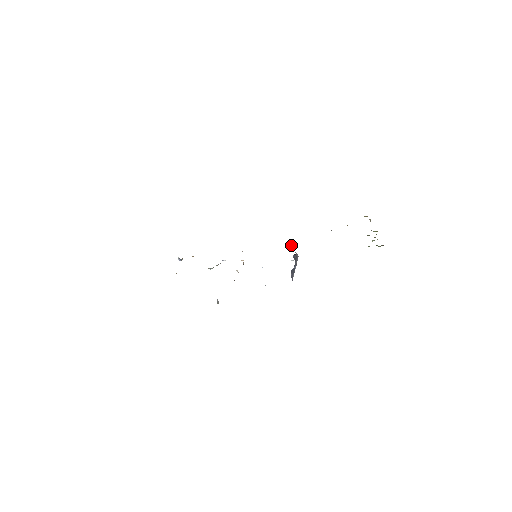
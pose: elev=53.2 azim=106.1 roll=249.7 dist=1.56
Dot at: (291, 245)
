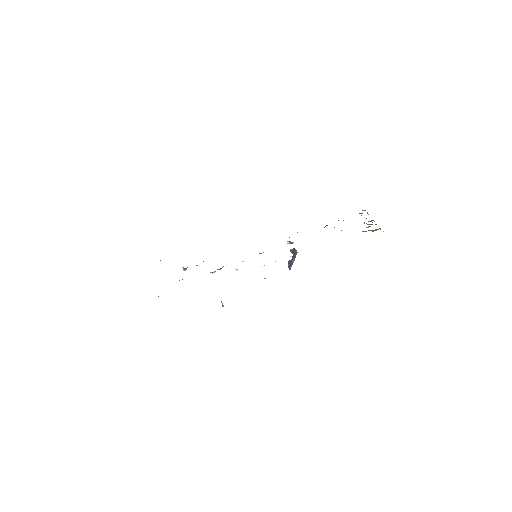
Dot at: (290, 242)
